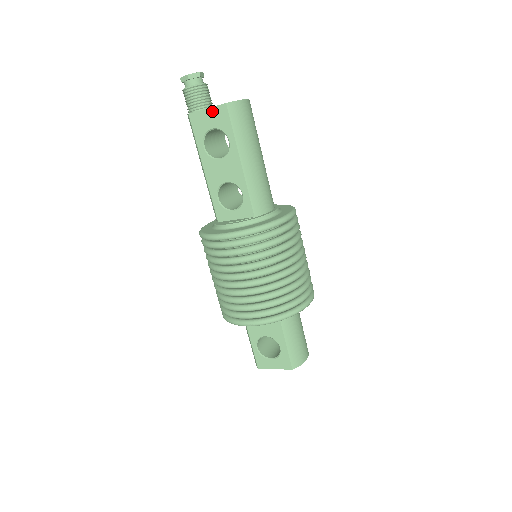
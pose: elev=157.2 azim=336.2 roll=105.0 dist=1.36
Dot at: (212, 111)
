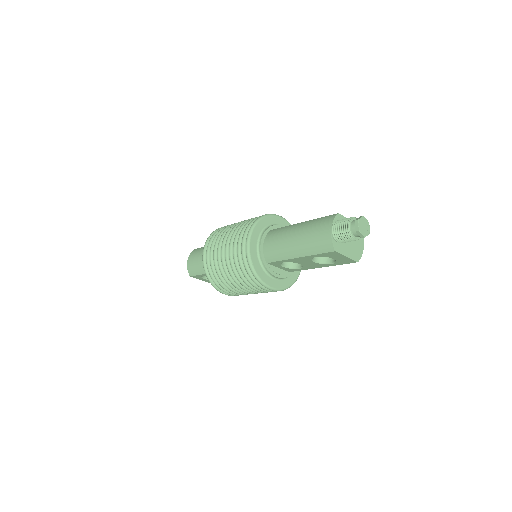
Dot at: (347, 259)
